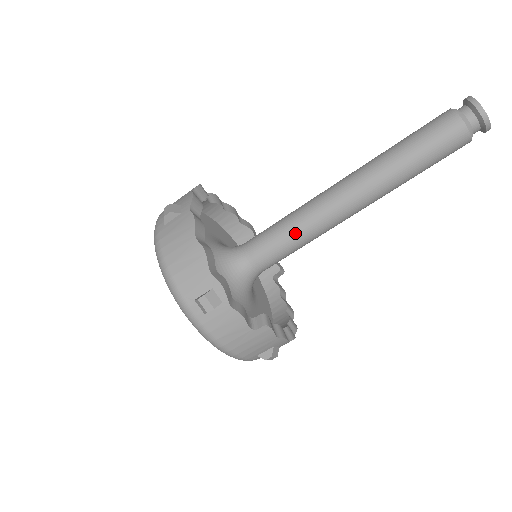
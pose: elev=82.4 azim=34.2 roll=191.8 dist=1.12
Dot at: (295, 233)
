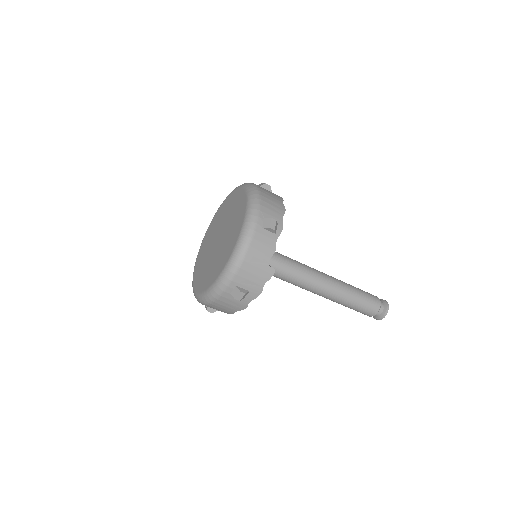
Dot at: (291, 265)
